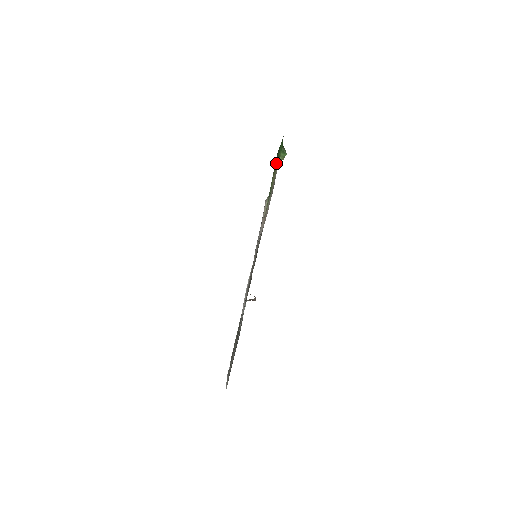
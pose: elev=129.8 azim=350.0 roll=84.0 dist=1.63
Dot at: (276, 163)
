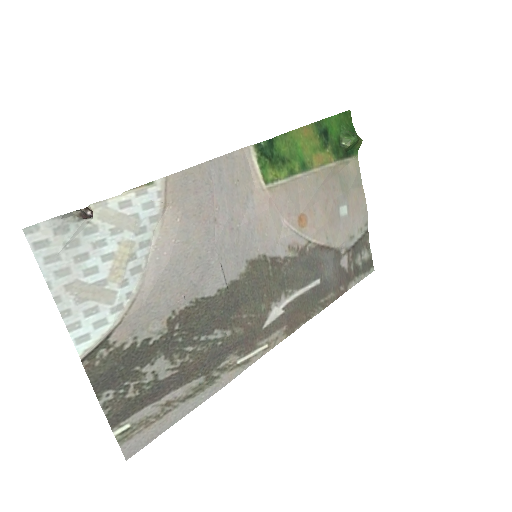
Dot at: (326, 143)
